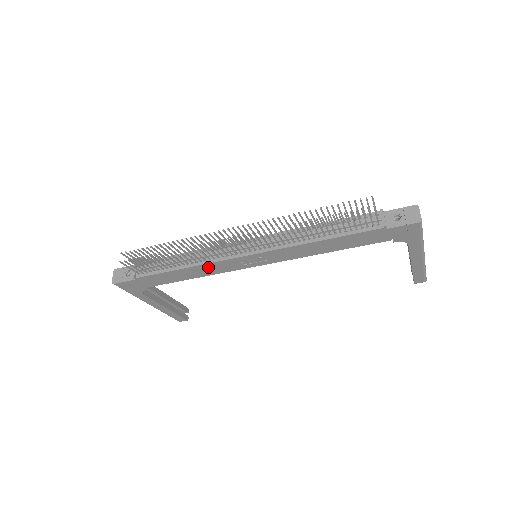
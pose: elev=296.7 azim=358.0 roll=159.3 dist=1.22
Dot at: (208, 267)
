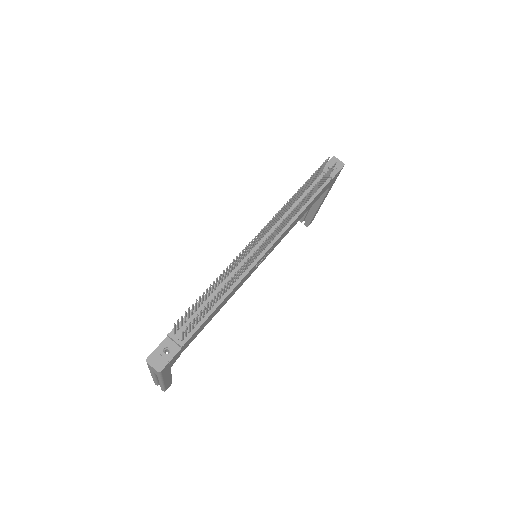
Dot at: (236, 287)
